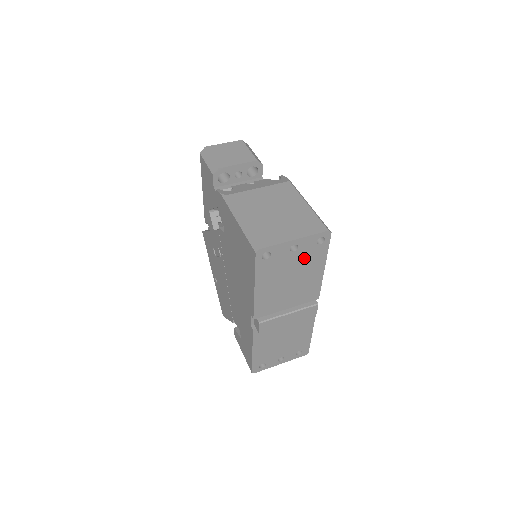
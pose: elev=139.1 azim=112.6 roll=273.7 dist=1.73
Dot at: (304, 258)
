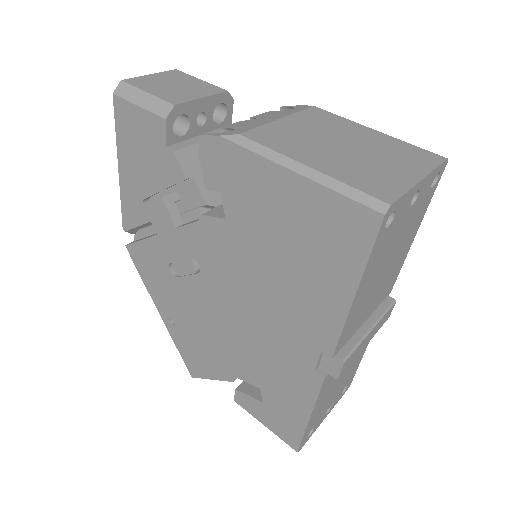
Dot at: (412, 219)
